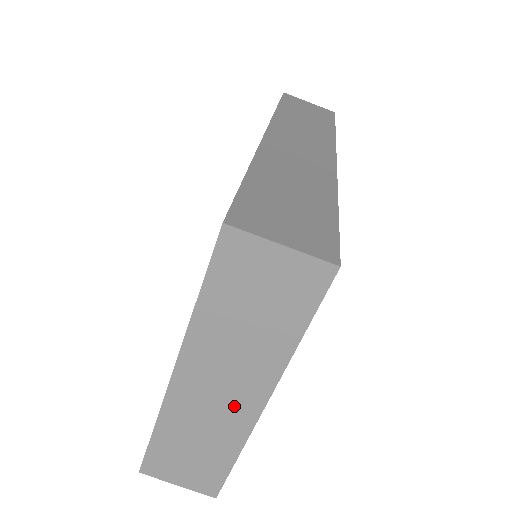
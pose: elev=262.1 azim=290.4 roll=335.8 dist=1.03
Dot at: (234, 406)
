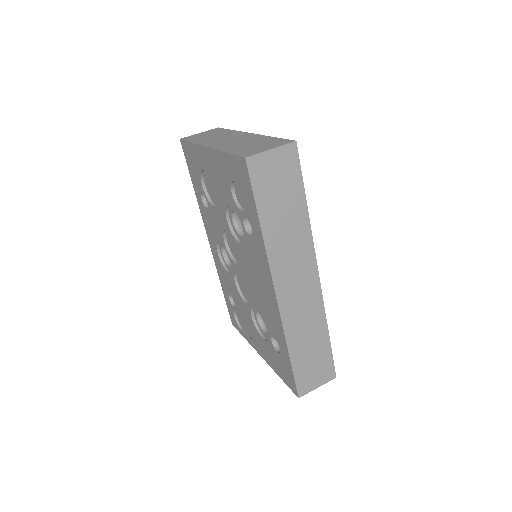
Dot at: (241, 138)
